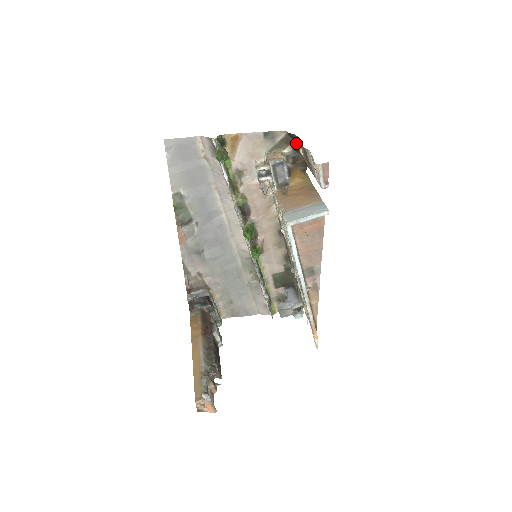
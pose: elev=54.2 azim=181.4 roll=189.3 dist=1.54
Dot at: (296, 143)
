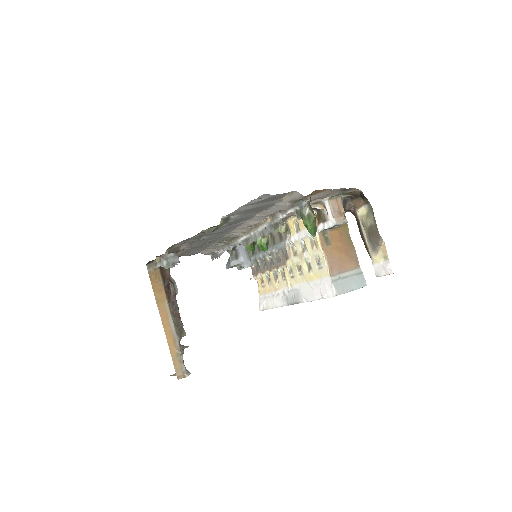
Dot at: (359, 197)
